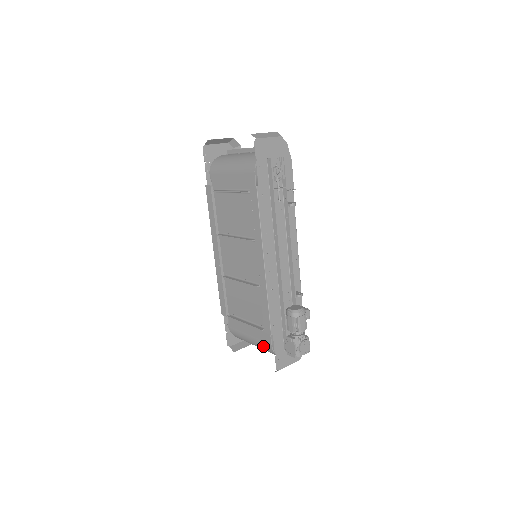
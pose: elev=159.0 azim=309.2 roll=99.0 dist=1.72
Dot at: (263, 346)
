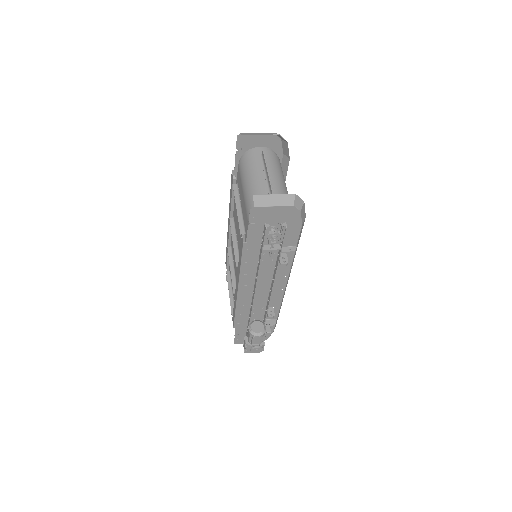
Dot at: occluded
